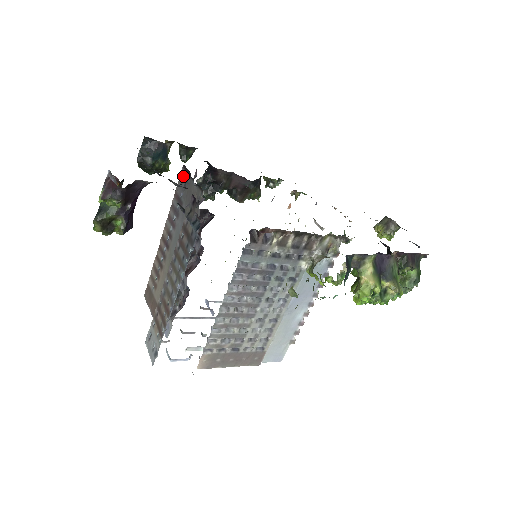
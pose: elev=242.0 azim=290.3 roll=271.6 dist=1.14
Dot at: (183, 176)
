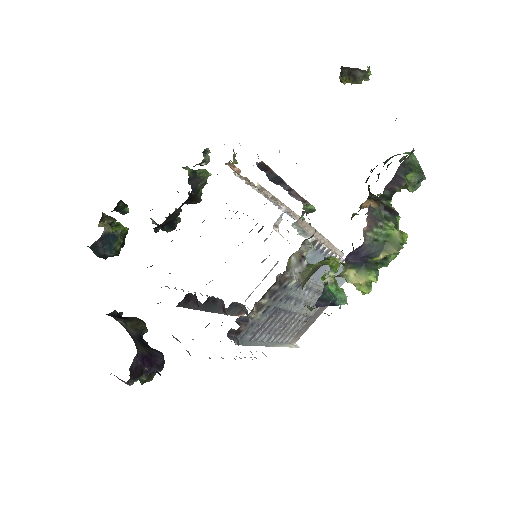
Dot at: occluded
